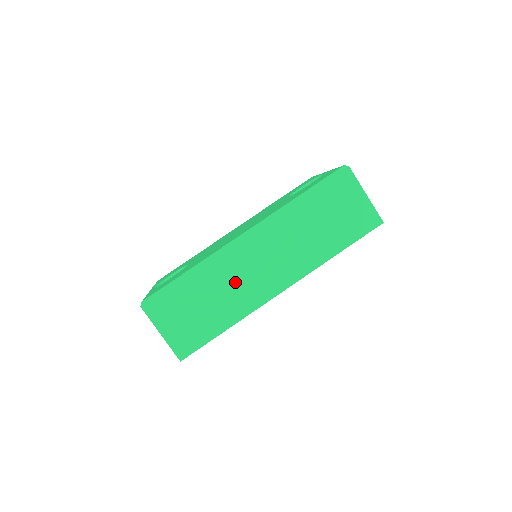
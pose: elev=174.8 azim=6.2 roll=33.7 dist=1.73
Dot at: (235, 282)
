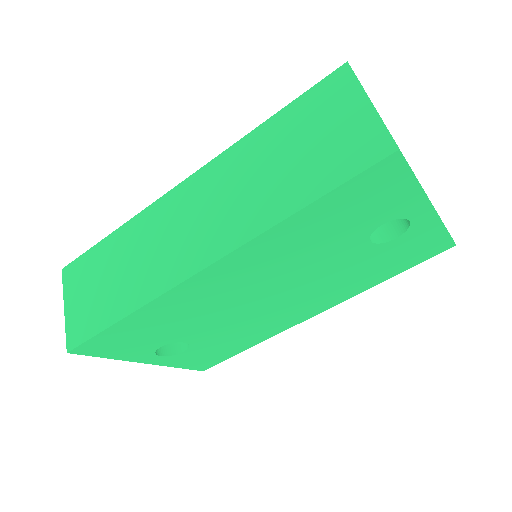
Dot at: (152, 248)
